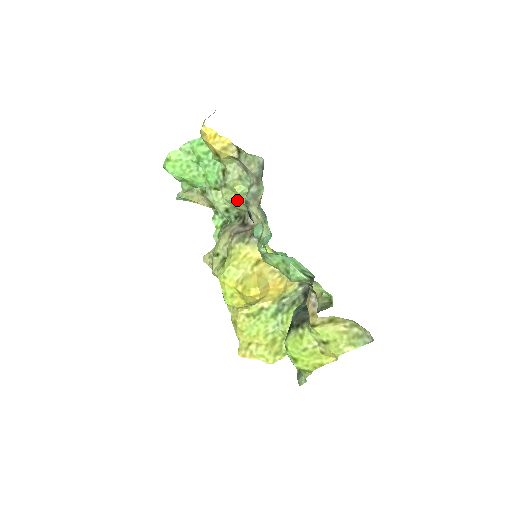
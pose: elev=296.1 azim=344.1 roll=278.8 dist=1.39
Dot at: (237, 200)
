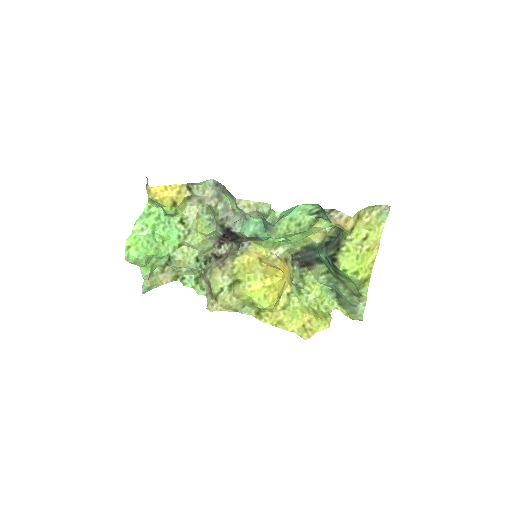
Dot at: (205, 237)
